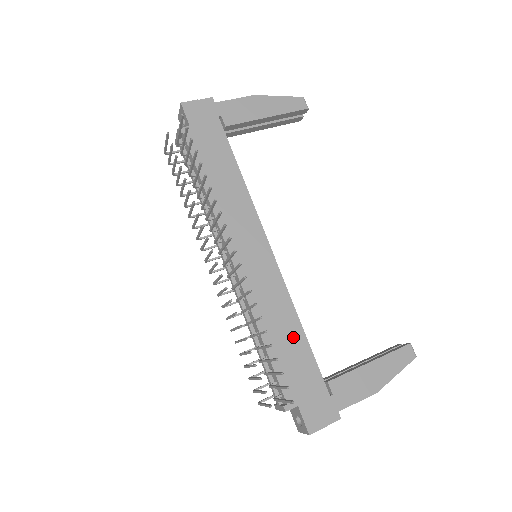
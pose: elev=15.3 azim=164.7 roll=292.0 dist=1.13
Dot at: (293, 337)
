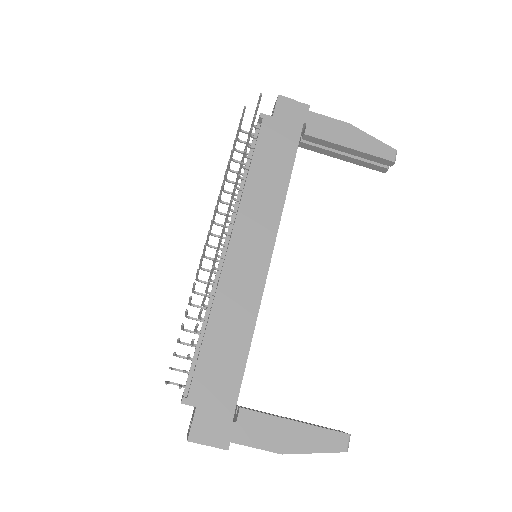
Dot at: (236, 344)
